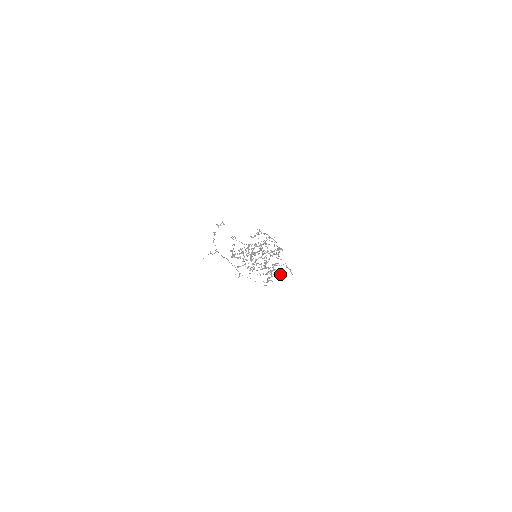
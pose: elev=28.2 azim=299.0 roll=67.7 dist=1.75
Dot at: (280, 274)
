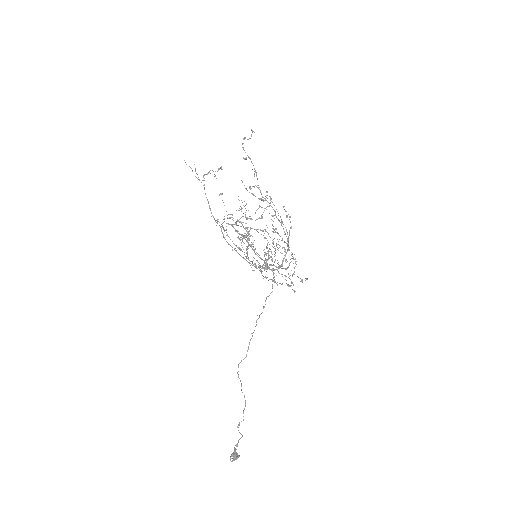
Dot at: (289, 285)
